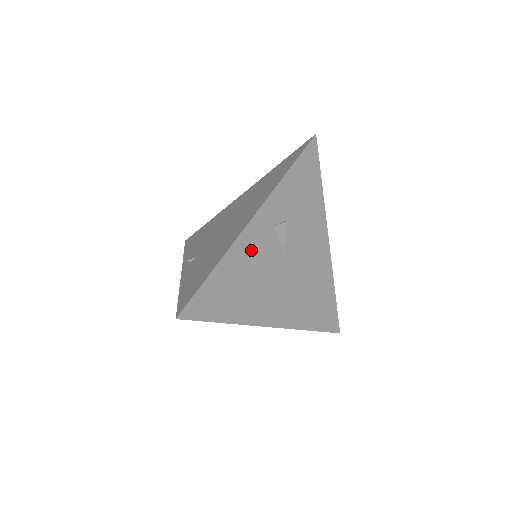
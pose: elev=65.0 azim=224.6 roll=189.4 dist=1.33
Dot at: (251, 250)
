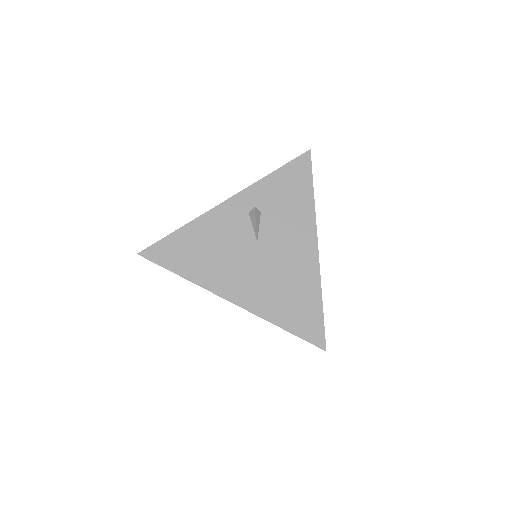
Dot at: (220, 225)
